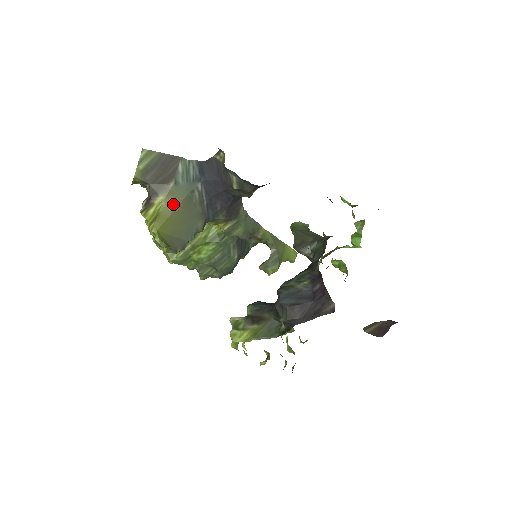
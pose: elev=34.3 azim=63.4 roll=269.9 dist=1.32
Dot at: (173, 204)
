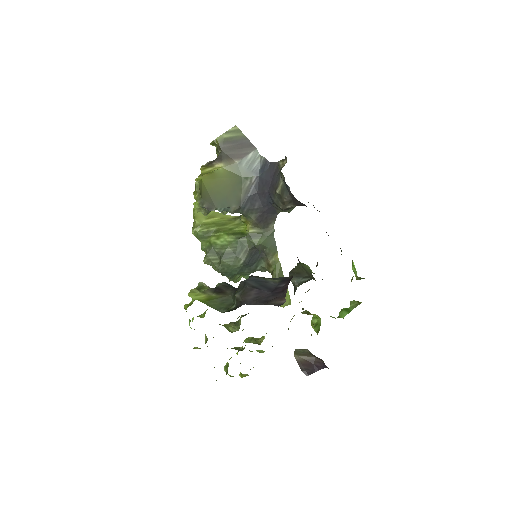
Dot at: (227, 174)
